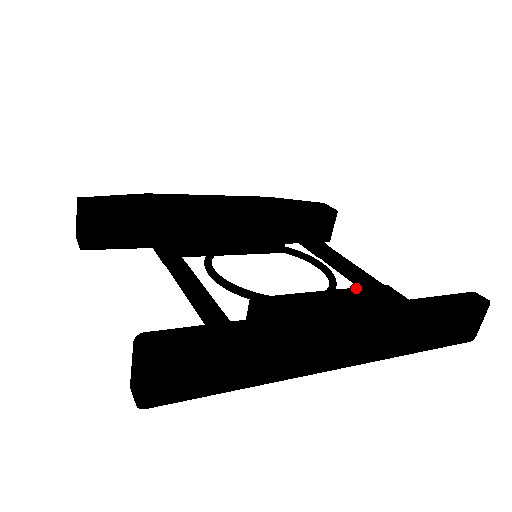
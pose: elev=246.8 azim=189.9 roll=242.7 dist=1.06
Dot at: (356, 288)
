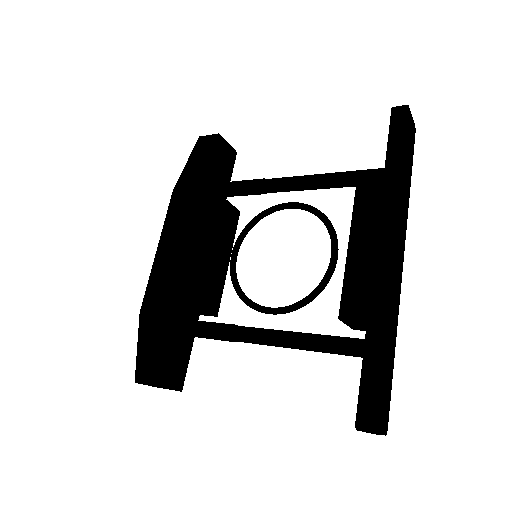
Dot at: (353, 218)
